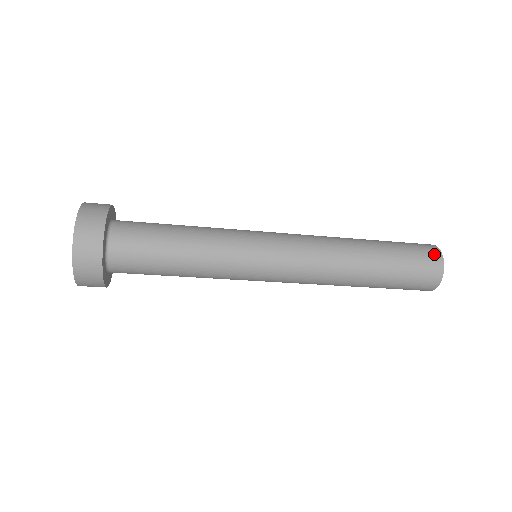
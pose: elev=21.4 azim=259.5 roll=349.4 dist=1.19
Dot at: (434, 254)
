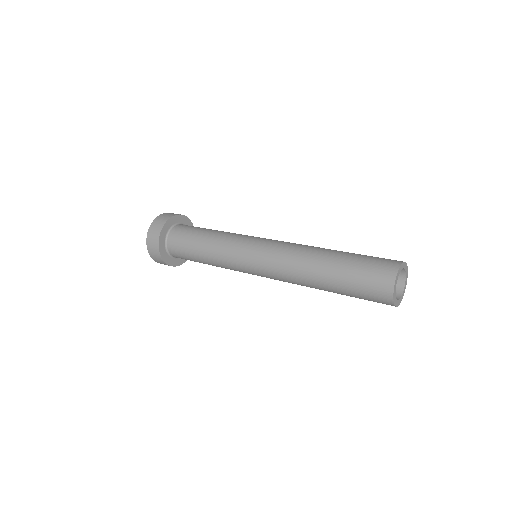
Dot at: (384, 294)
